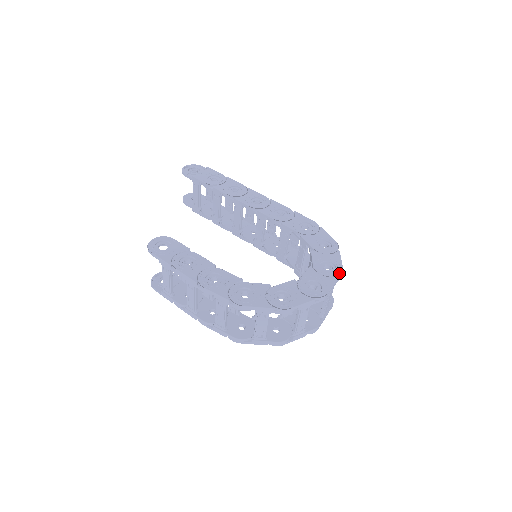
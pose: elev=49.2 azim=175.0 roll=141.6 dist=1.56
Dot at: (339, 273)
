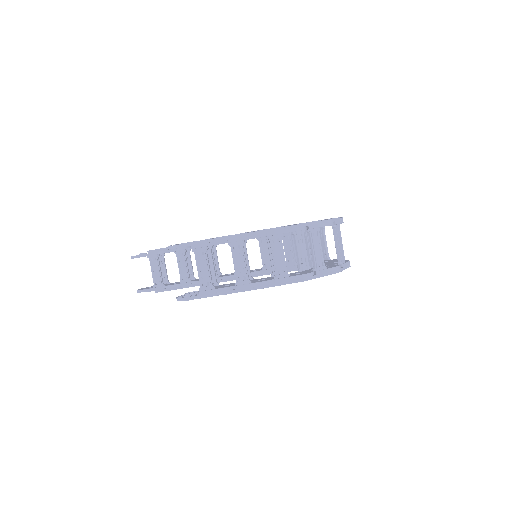
Dot at: occluded
